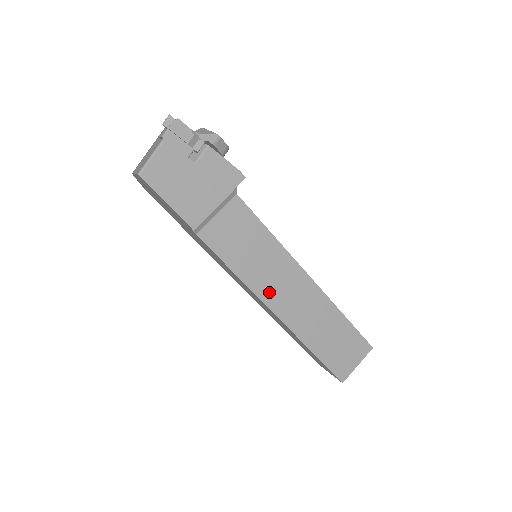
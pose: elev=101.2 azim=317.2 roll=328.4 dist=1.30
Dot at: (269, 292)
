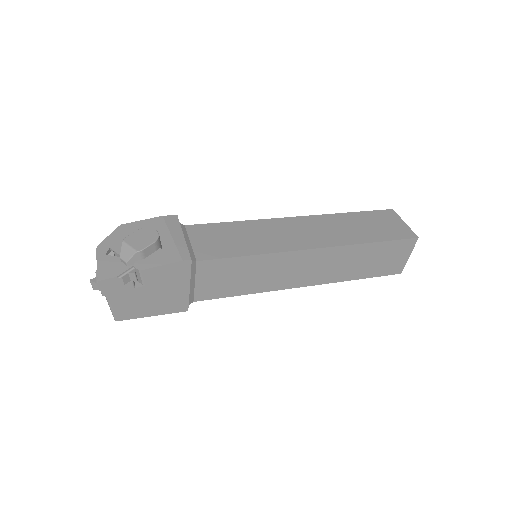
Dot at: (285, 282)
